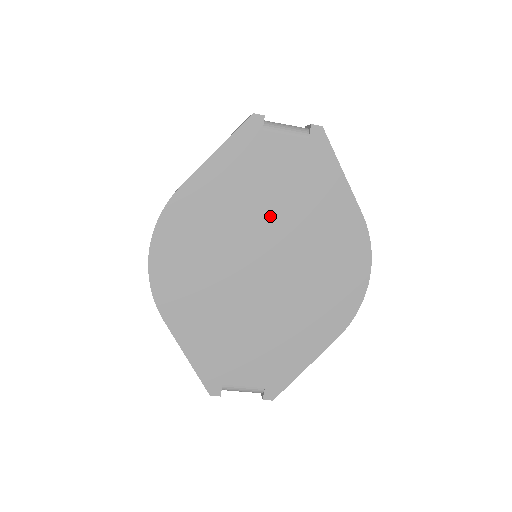
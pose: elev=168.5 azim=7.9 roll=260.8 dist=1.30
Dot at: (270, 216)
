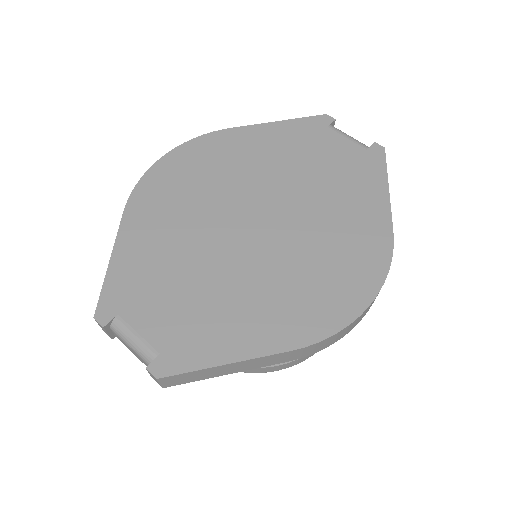
Dot at: (293, 185)
